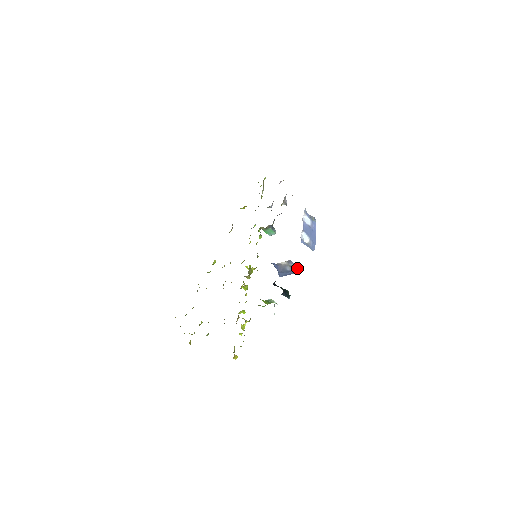
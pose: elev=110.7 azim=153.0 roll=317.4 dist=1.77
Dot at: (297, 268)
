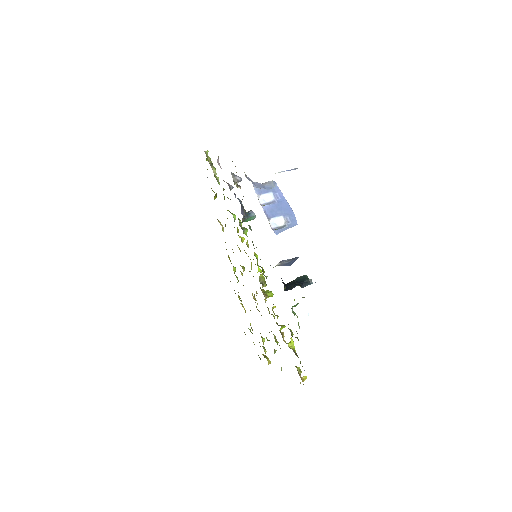
Dot at: (294, 258)
